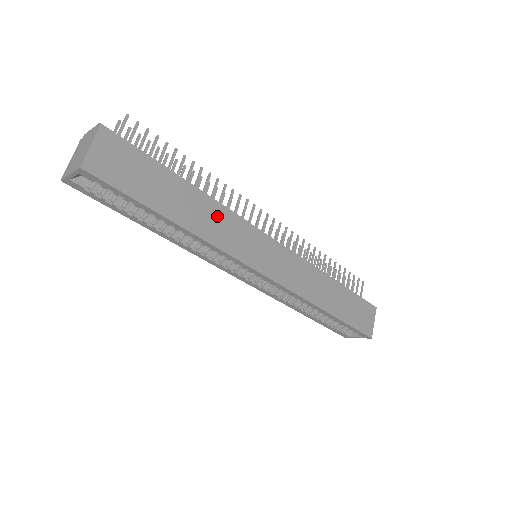
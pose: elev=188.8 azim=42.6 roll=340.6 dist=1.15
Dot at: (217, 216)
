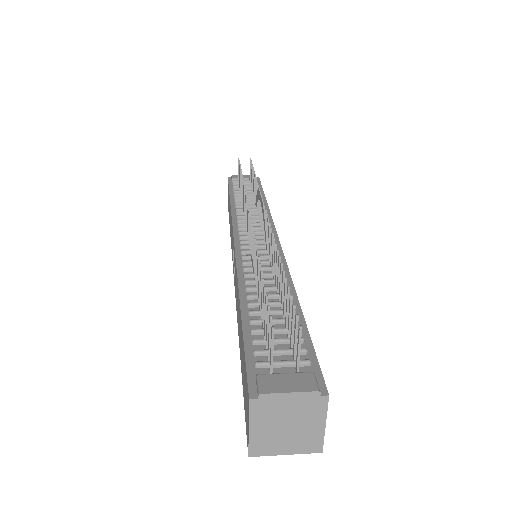
Dot at: occluded
